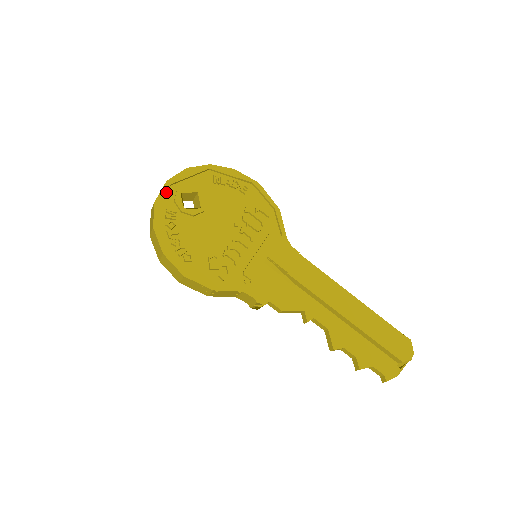
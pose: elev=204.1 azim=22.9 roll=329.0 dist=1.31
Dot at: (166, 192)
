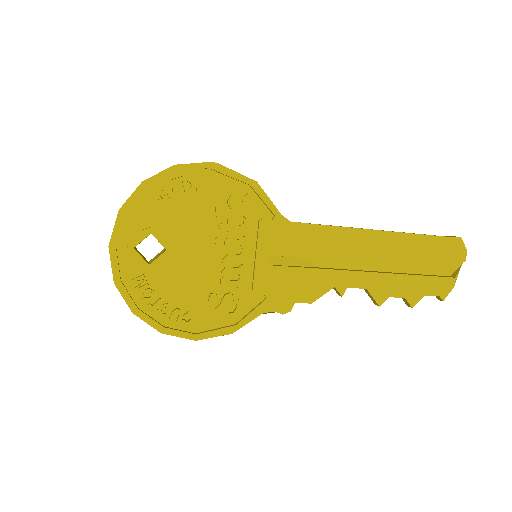
Dot at: (117, 258)
